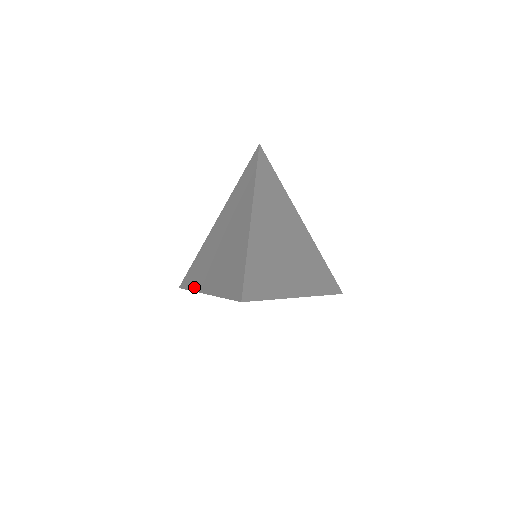
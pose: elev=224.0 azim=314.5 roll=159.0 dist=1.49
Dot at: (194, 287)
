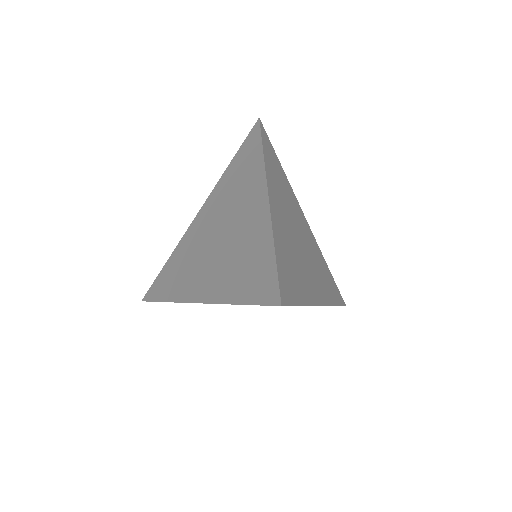
Dot at: (173, 297)
